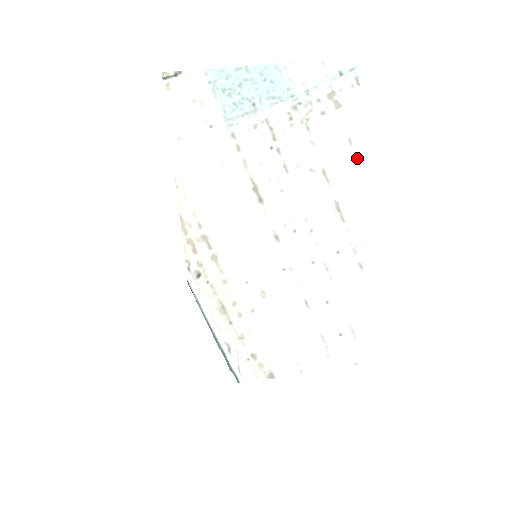
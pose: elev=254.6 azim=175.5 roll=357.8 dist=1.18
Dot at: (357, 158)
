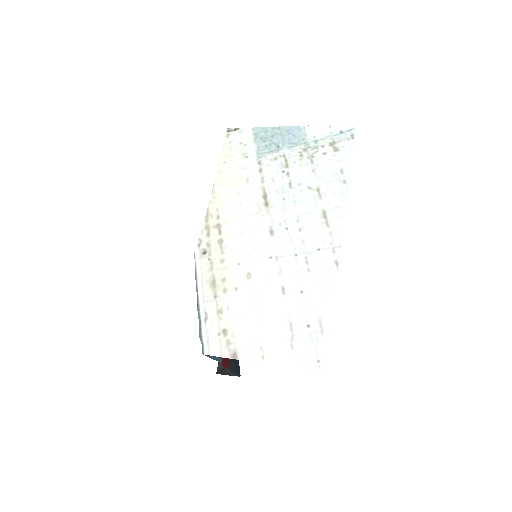
Dot at: (345, 182)
